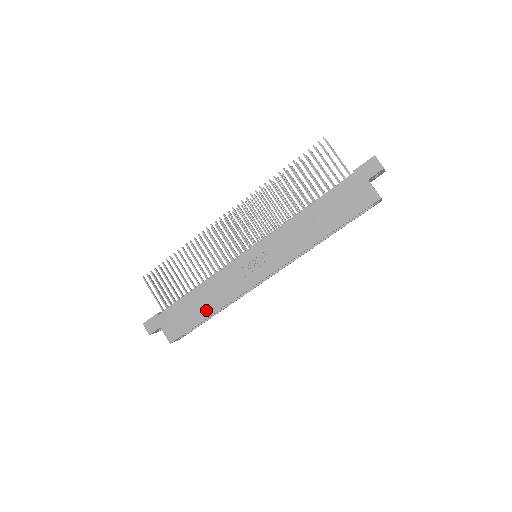
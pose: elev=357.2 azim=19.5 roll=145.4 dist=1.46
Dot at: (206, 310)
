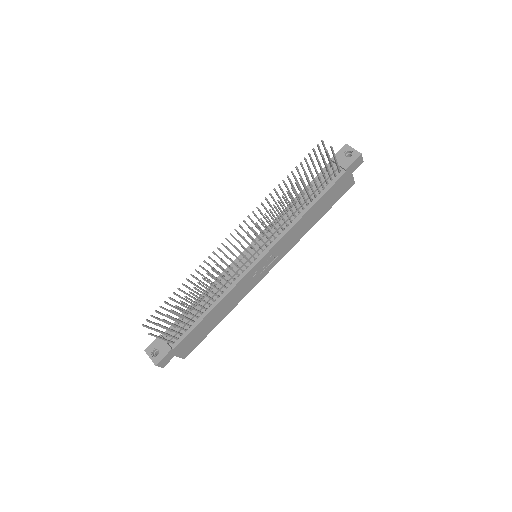
Dot at: (219, 319)
